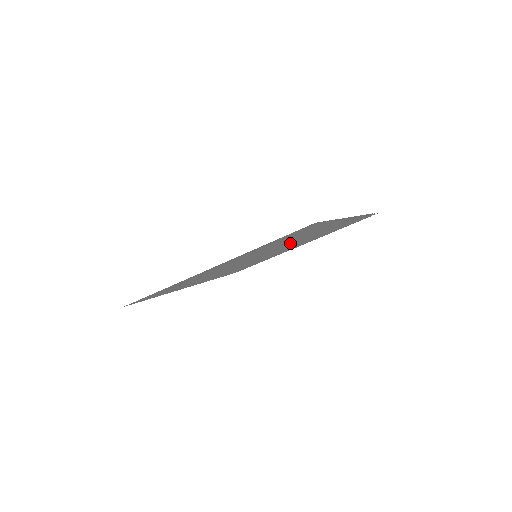
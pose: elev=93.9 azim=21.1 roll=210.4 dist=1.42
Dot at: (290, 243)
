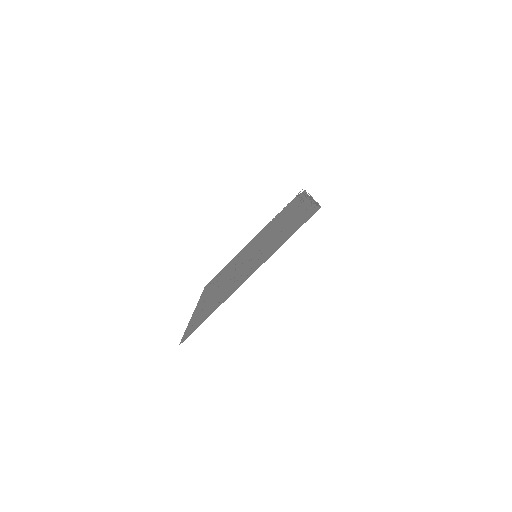
Dot at: (271, 236)
